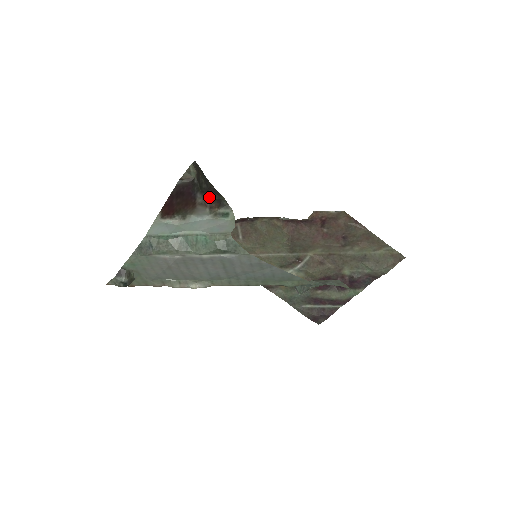
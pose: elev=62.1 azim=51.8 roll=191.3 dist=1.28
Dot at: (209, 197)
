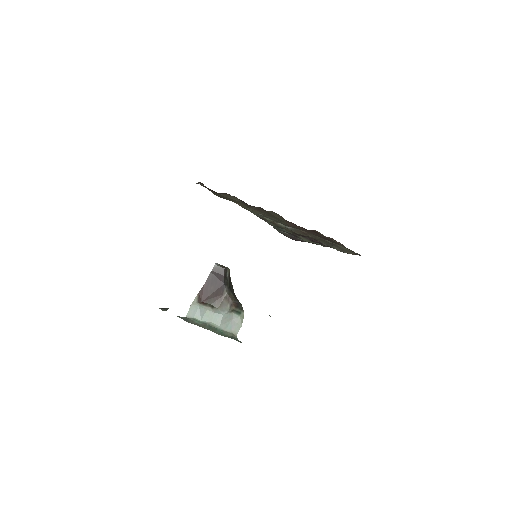
Dot at: (232, 296)
